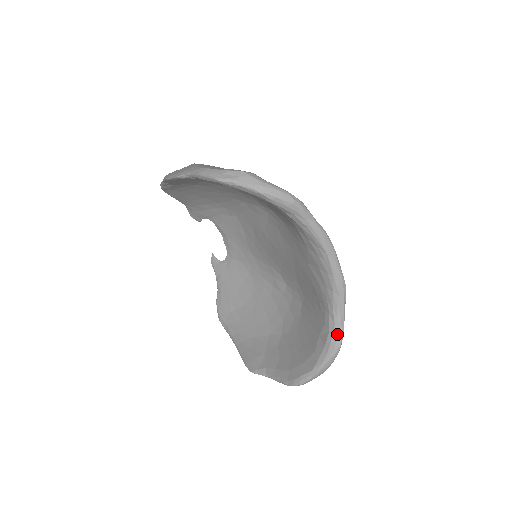
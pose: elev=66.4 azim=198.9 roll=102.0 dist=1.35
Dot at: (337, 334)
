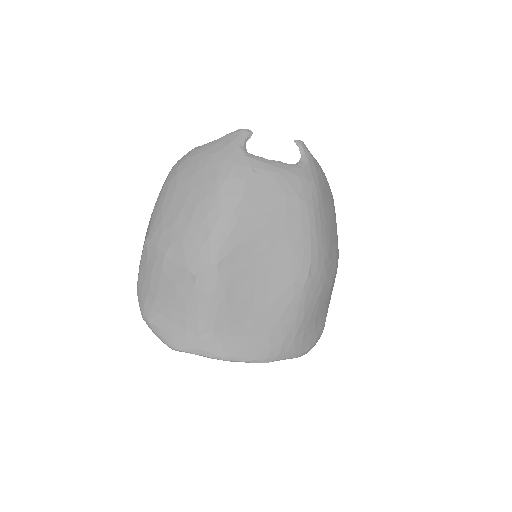
Dot at: occluded
